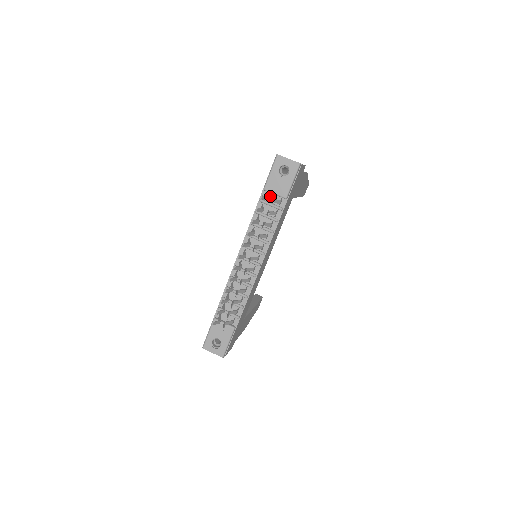
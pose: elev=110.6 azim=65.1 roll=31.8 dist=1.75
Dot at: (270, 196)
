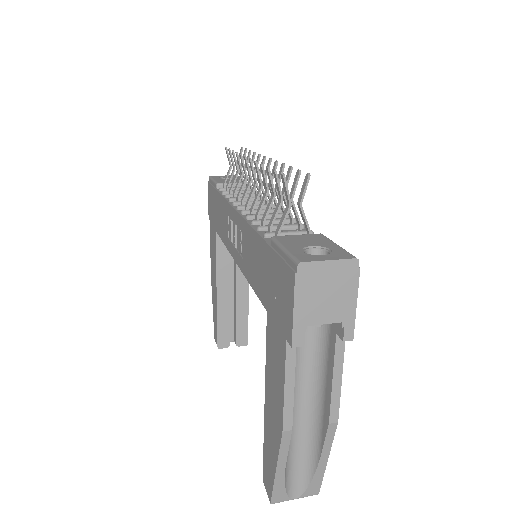
Dot at: occluded
